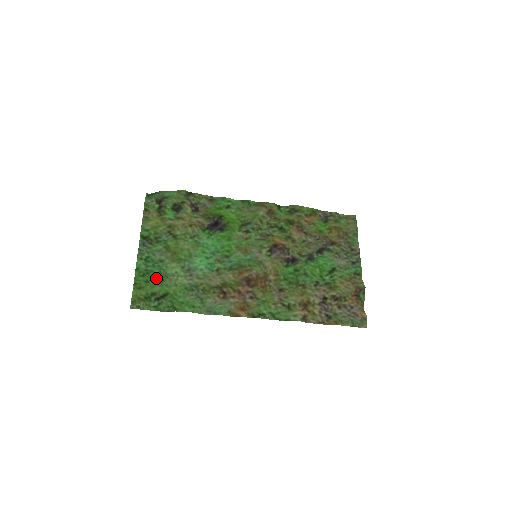
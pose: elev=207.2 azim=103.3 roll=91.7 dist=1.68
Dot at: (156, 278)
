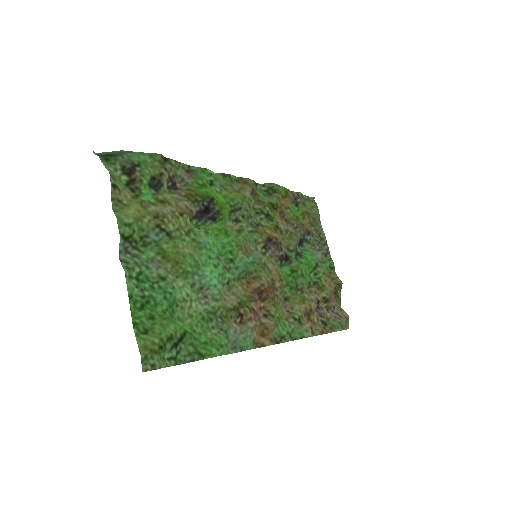
Dot at: (162, 309)
